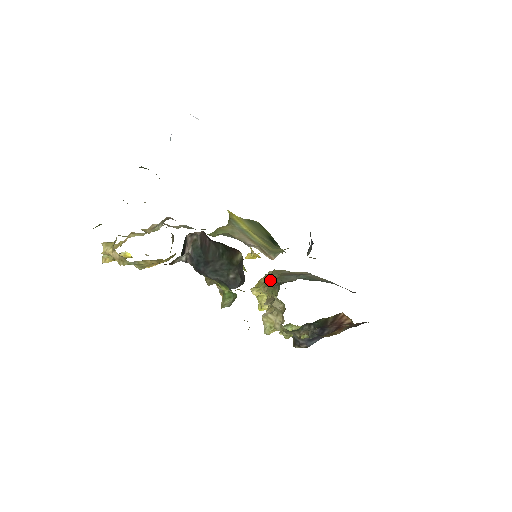
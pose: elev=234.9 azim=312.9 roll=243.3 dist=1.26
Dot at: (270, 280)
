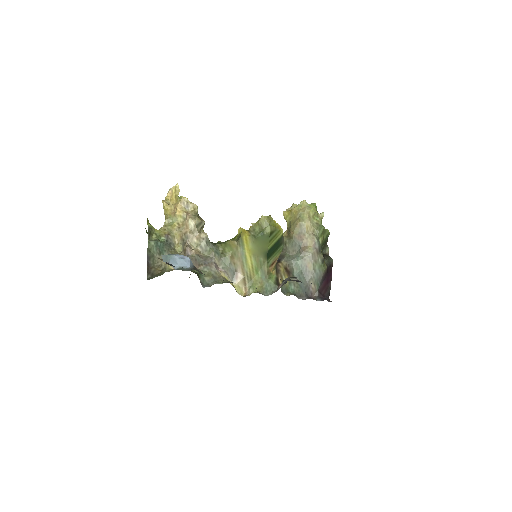
Dot at: (290, 228)
